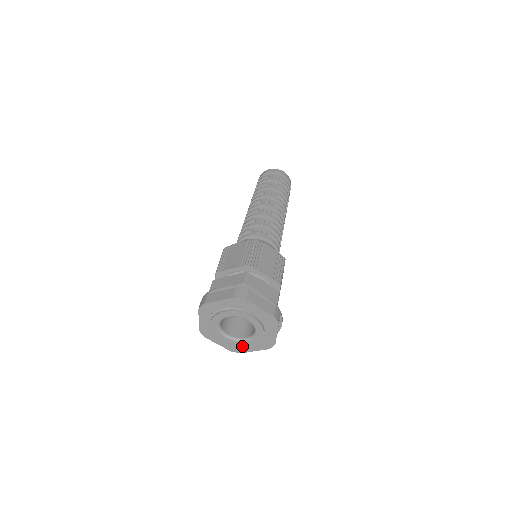
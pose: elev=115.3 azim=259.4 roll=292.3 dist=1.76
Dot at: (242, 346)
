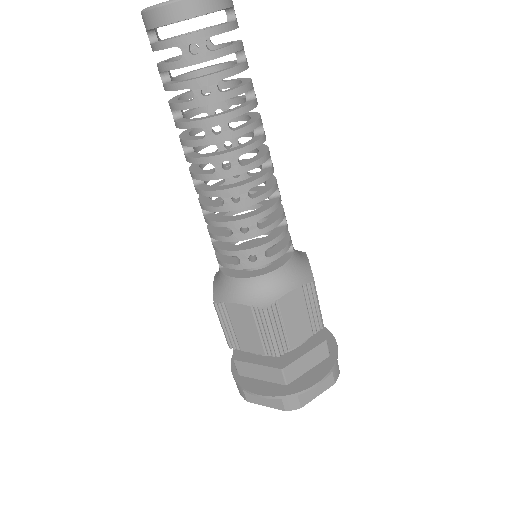
Dot at: occluded
